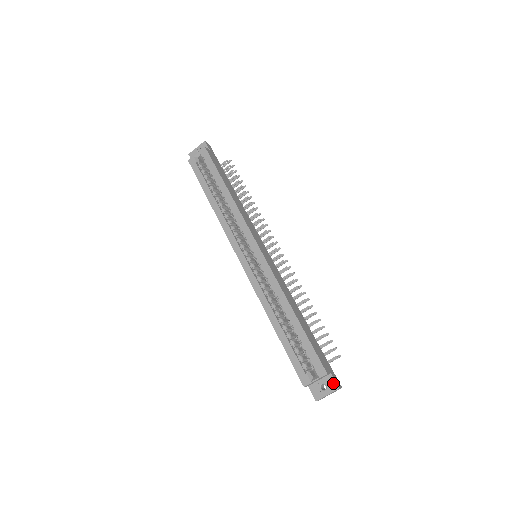
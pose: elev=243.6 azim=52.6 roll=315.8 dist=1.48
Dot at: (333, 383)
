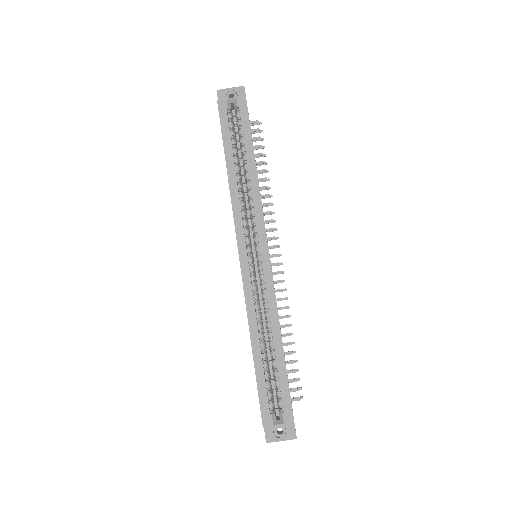
Dot at: (292, 431)
